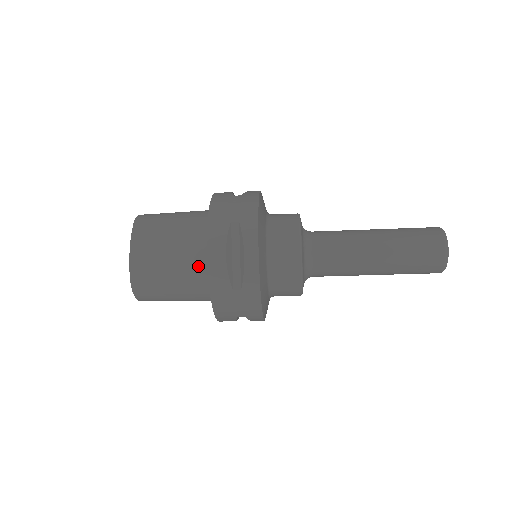
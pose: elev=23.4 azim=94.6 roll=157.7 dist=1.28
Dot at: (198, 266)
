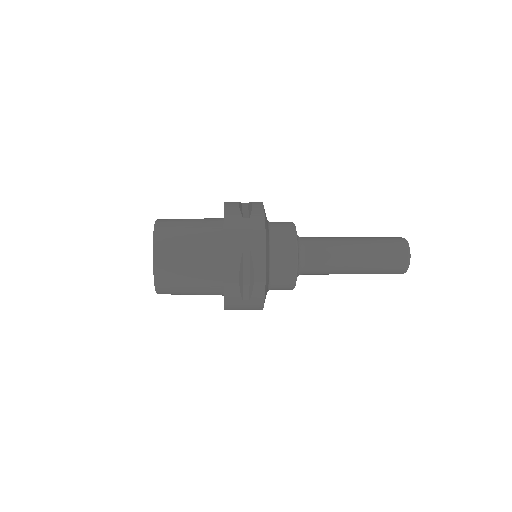
Dot at: (213, 277)
